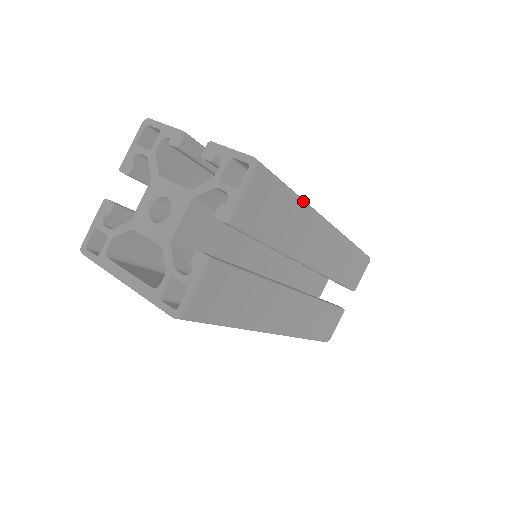
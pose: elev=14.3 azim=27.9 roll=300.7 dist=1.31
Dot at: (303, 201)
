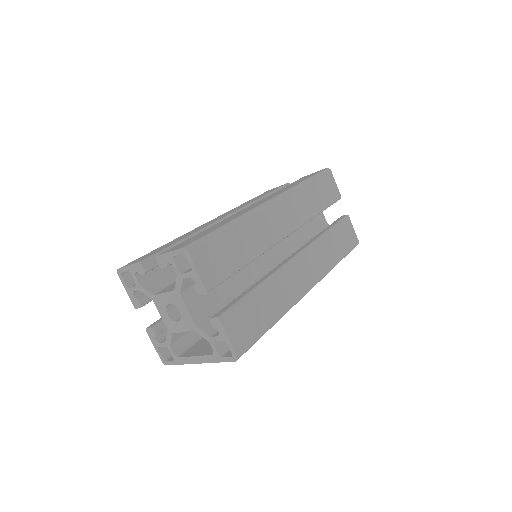
Dot at: (237, 220)
